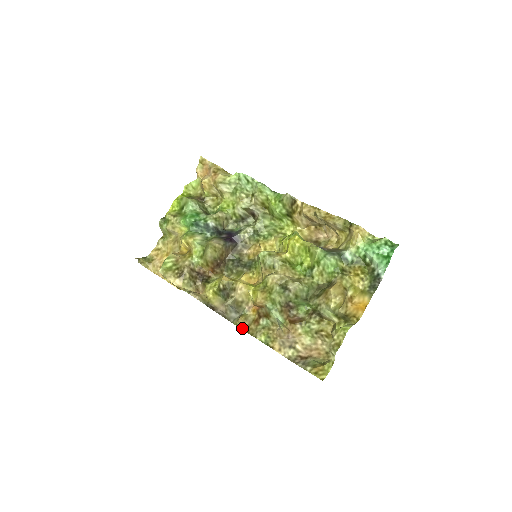
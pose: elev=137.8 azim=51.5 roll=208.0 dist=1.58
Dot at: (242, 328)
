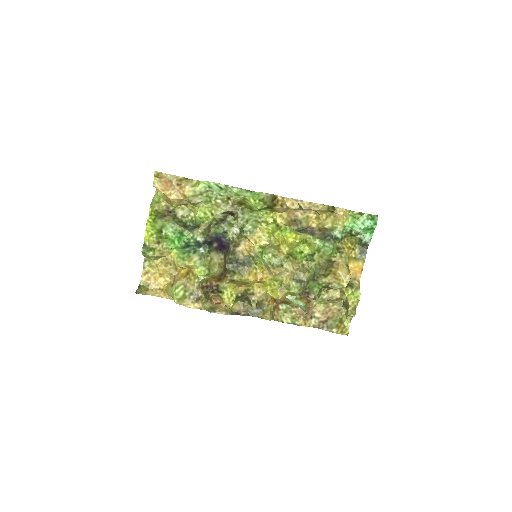
Dot at: (270, 320)
